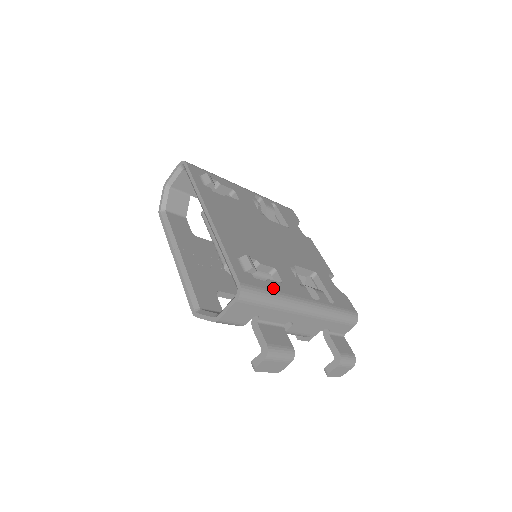
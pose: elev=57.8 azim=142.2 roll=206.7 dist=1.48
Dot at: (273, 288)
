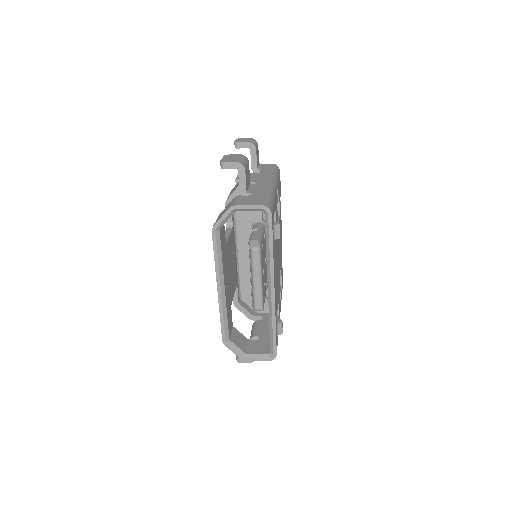
Dot at: occluded
